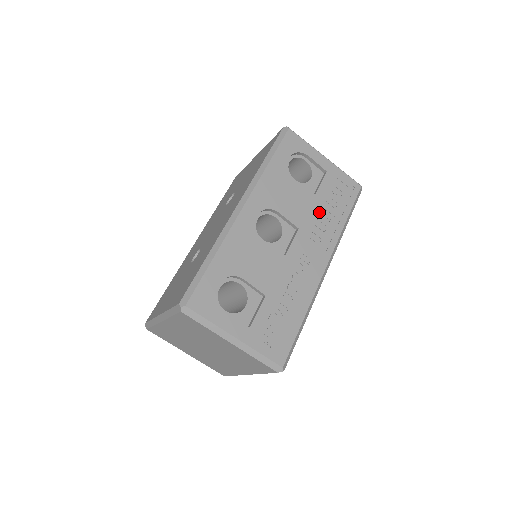
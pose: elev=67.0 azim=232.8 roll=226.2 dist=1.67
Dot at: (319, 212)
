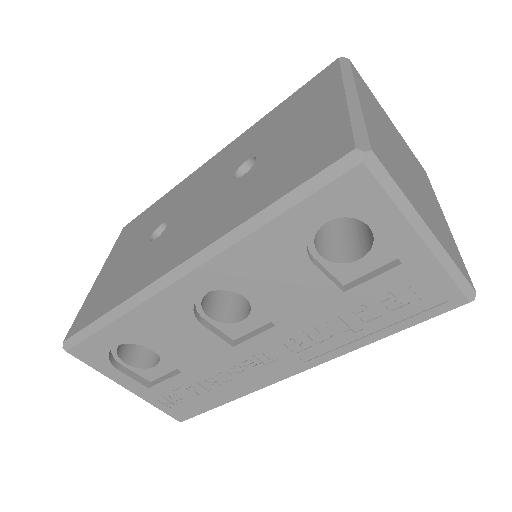
Dot at: (333, 316)
